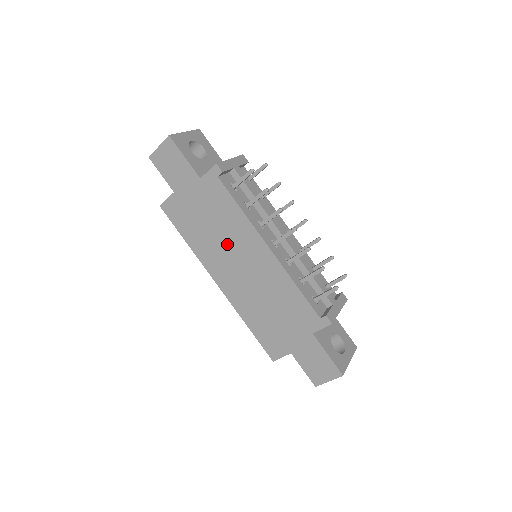
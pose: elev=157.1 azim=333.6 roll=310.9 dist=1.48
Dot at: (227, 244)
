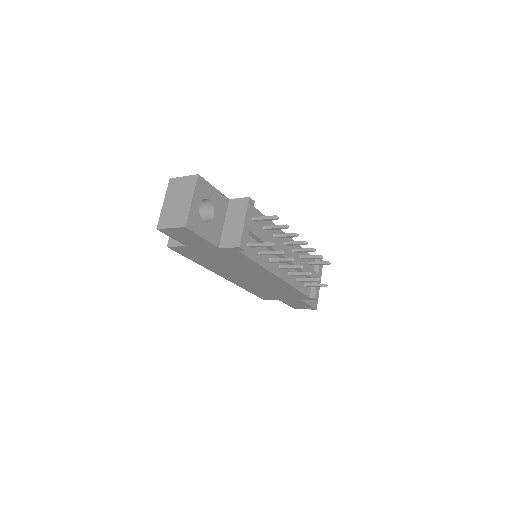
Dot at: (238, 270)
